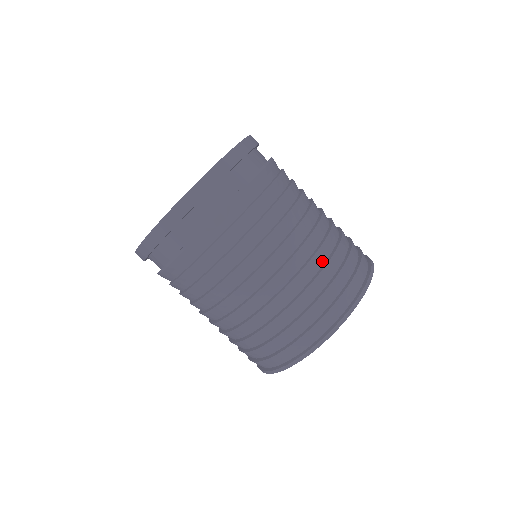
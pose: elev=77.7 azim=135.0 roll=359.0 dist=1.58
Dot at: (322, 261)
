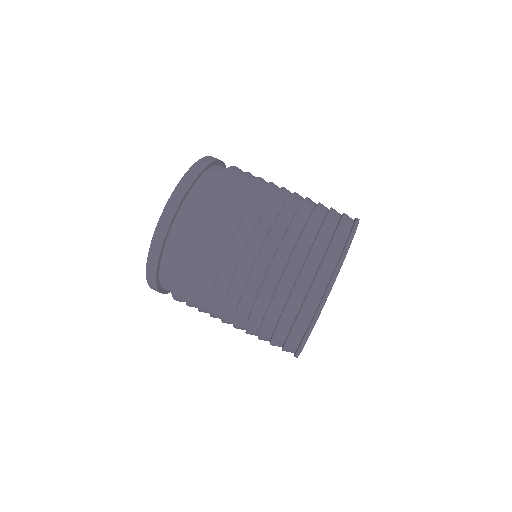
Dot at: (289, 249)
